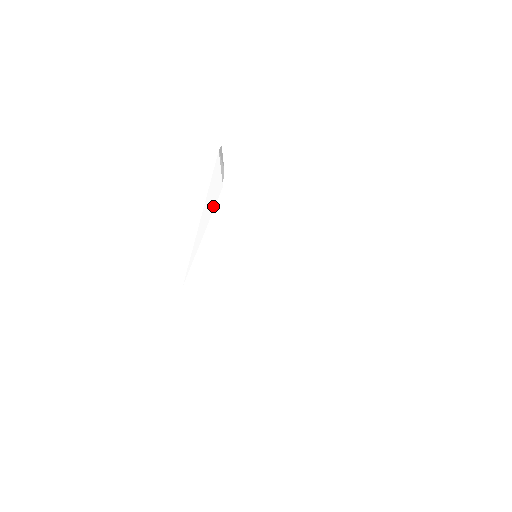
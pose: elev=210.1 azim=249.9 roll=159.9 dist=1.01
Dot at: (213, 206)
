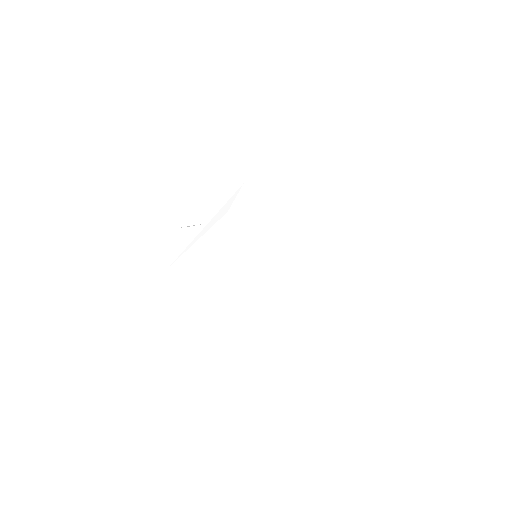
Dot at: (214, 223)
